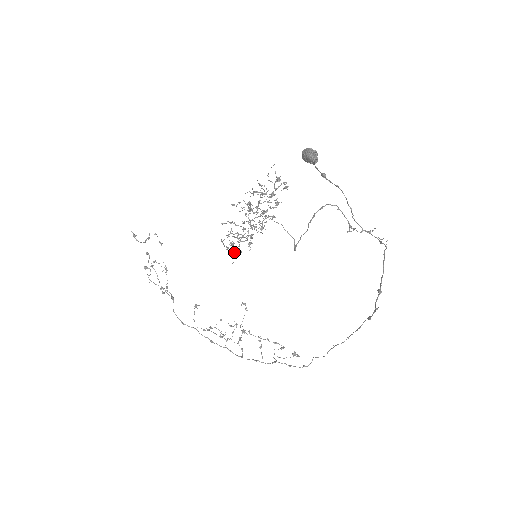
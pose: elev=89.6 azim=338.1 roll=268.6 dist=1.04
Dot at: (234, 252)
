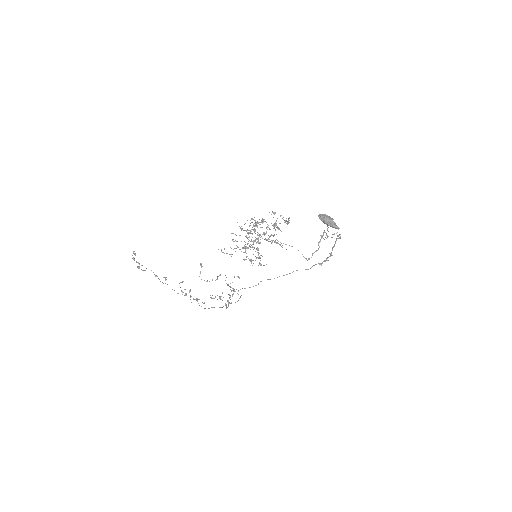
Dot at: (244, 260)
